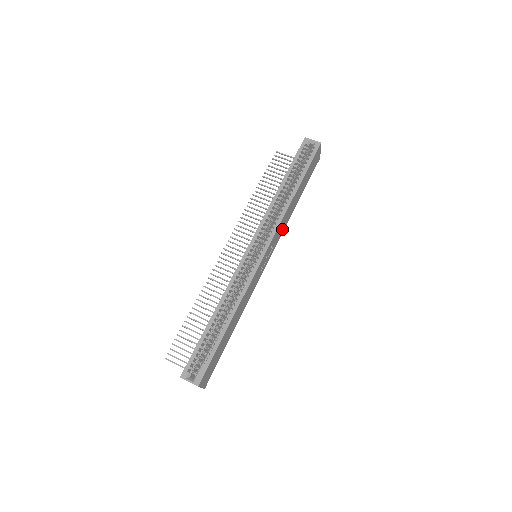
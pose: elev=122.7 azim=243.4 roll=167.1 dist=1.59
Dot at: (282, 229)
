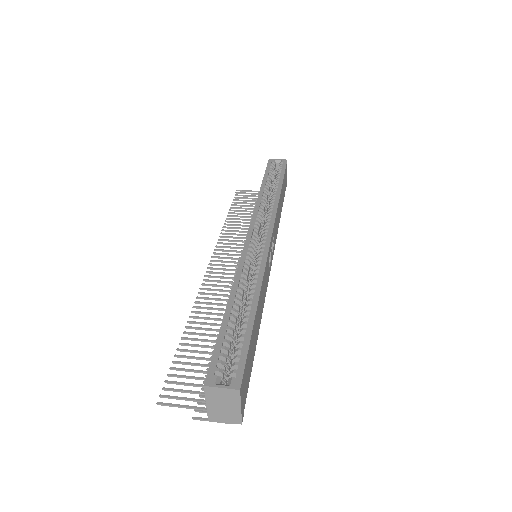
Dot at: (276, 231)
